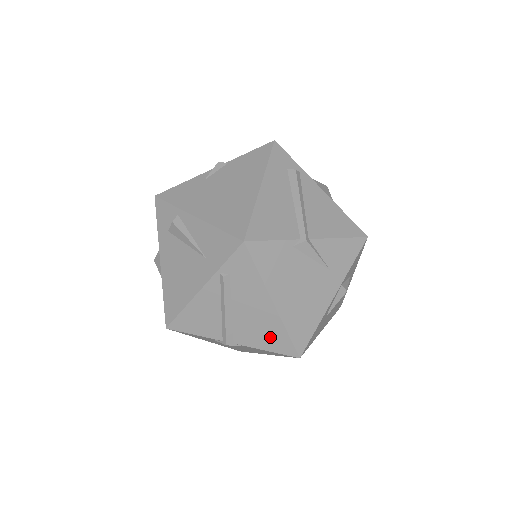
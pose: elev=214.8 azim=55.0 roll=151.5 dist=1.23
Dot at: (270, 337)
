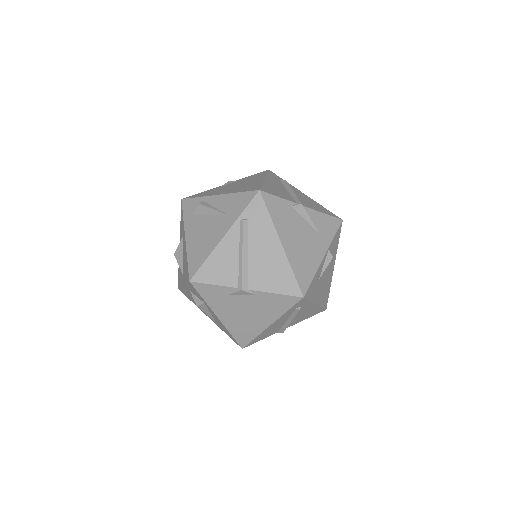
Dot at: (278, 278)
